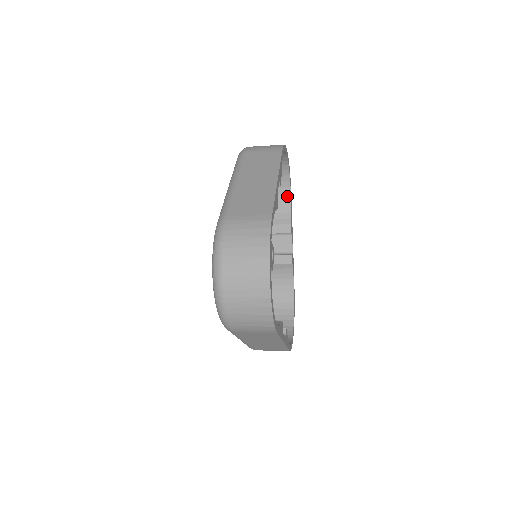
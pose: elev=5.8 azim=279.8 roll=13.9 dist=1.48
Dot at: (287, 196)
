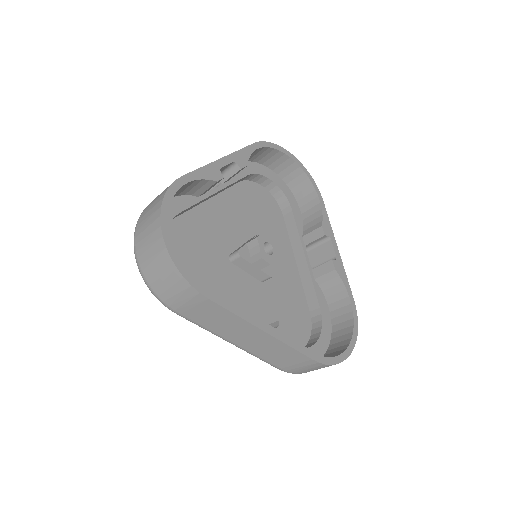
Dot at: (316, 201)
